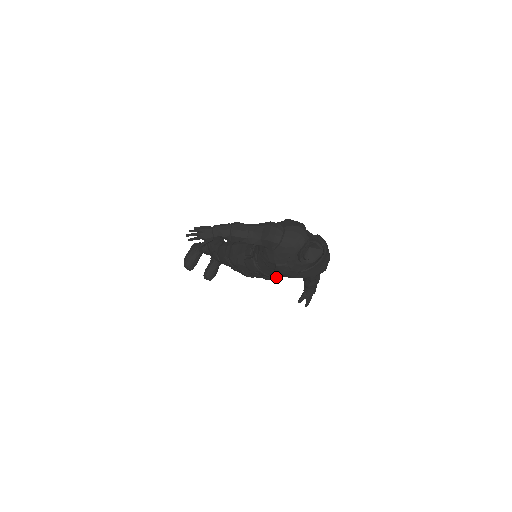
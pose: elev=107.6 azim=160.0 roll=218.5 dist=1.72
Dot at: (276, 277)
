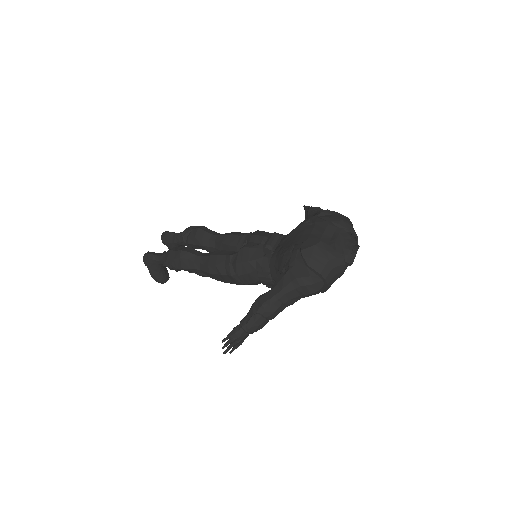
Dot at: occluded
